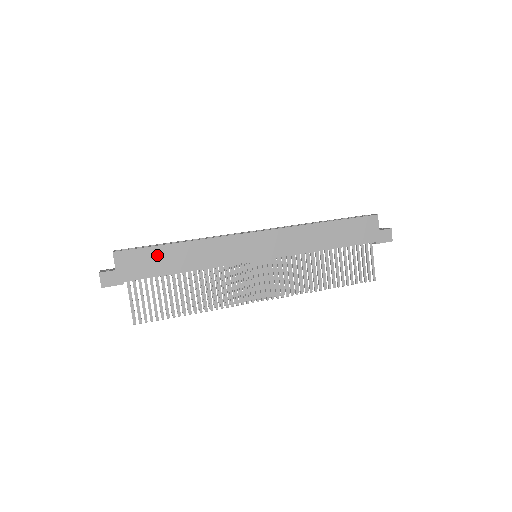
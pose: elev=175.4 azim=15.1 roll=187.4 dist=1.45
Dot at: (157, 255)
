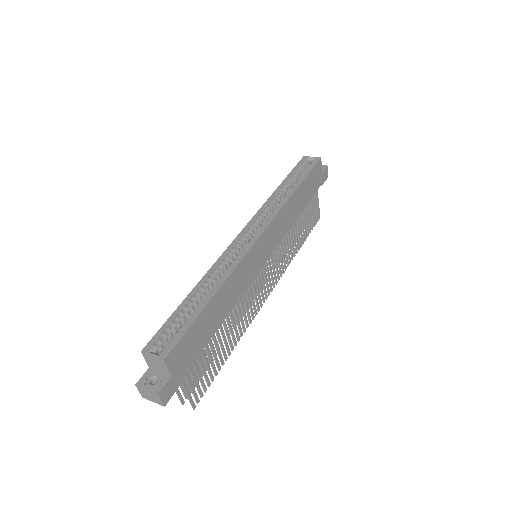
Dot at: (200, 326)
